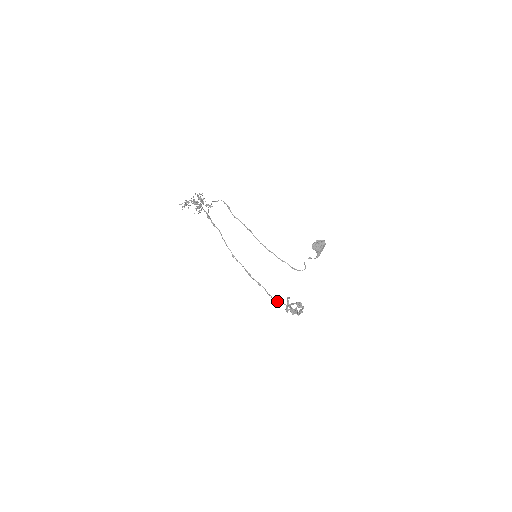
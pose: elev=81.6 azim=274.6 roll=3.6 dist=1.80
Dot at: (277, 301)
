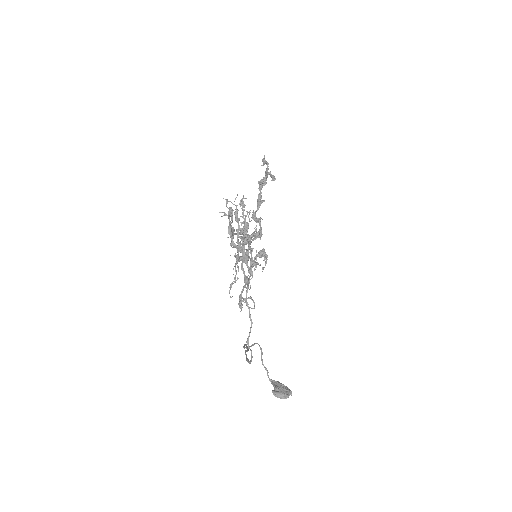
Dot at: (232, 247)
